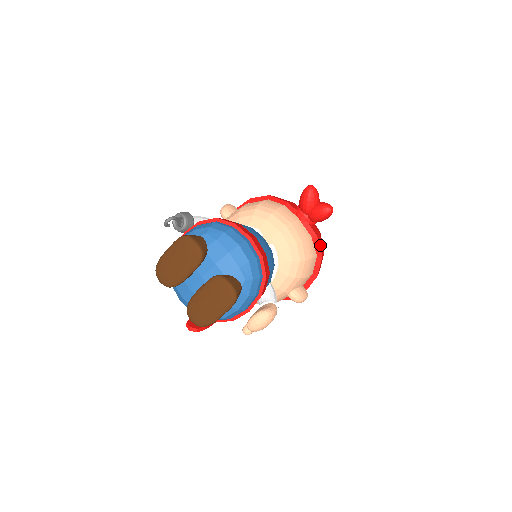
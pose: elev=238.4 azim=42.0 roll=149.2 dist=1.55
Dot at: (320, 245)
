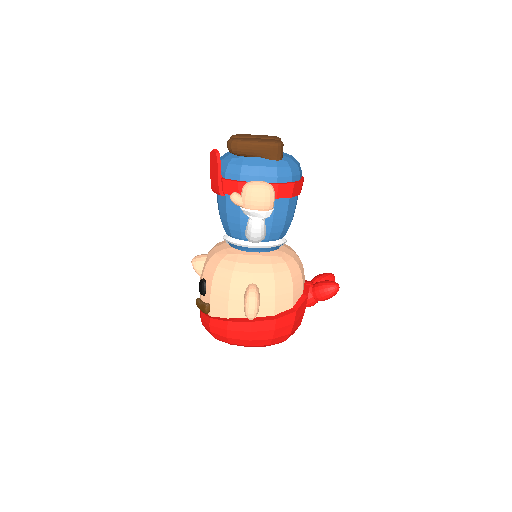
Dot at: (302, 307)
